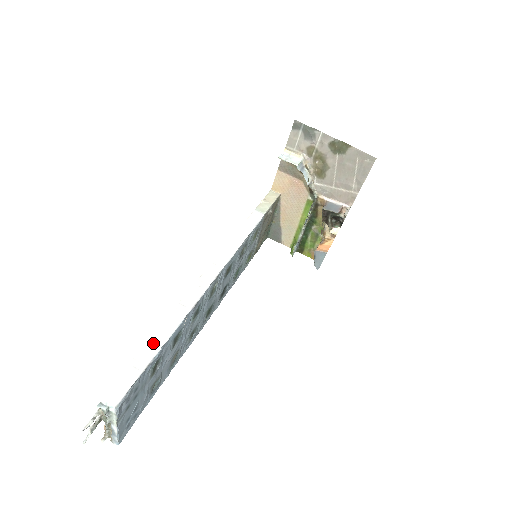
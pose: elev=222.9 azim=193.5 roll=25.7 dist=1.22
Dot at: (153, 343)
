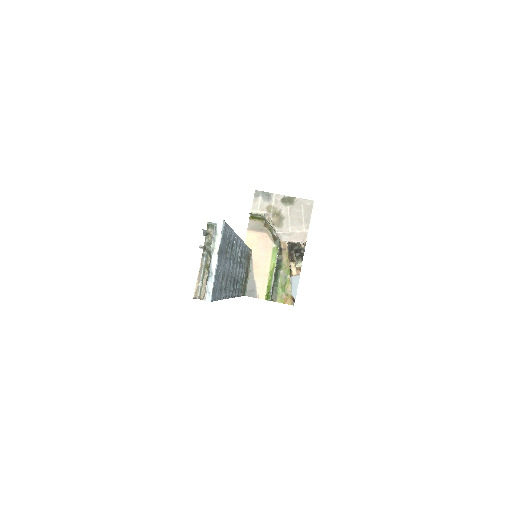
Dot at: occluded
